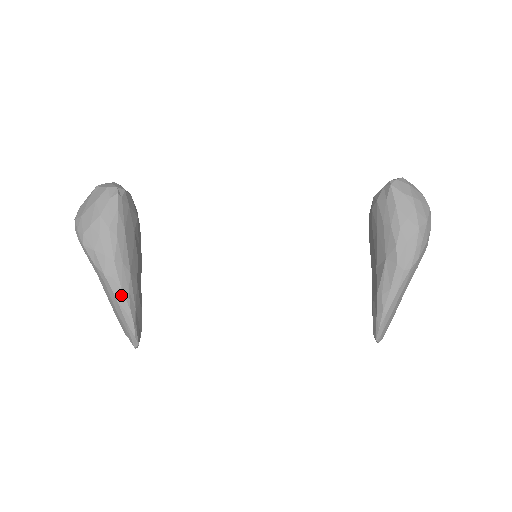
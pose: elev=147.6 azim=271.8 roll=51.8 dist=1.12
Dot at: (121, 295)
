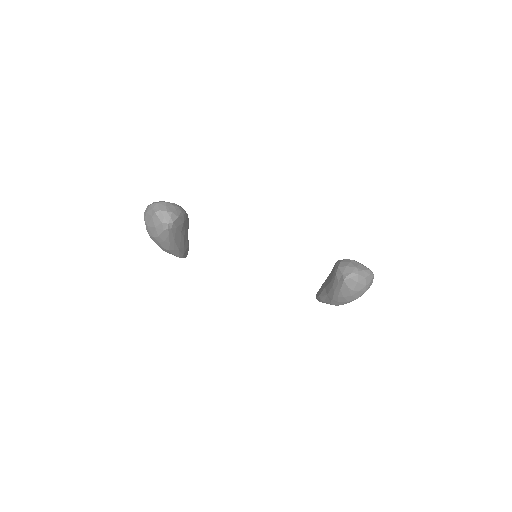
Dot at: (174, 255)
